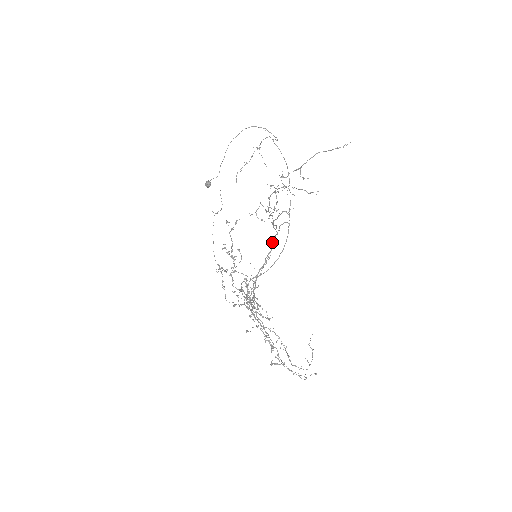
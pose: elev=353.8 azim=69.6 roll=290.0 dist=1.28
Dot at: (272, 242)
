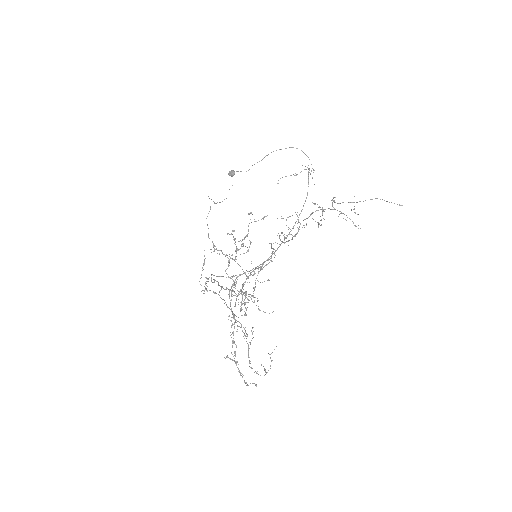
Dot at: occluded
